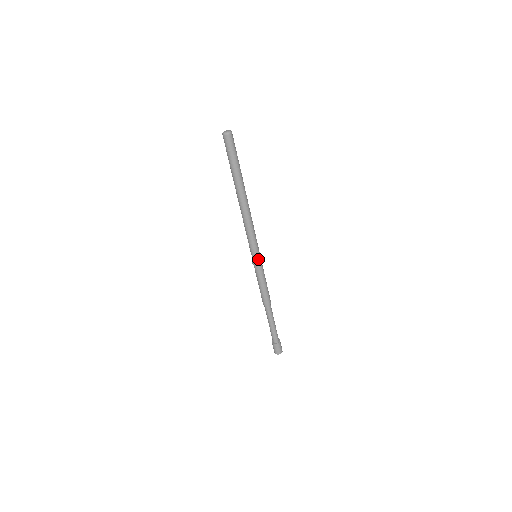
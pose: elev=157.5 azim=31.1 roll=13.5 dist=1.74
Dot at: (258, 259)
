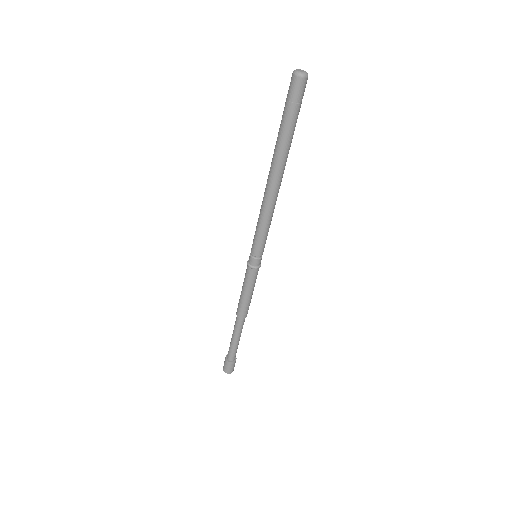
Dot at: (257, 262)
